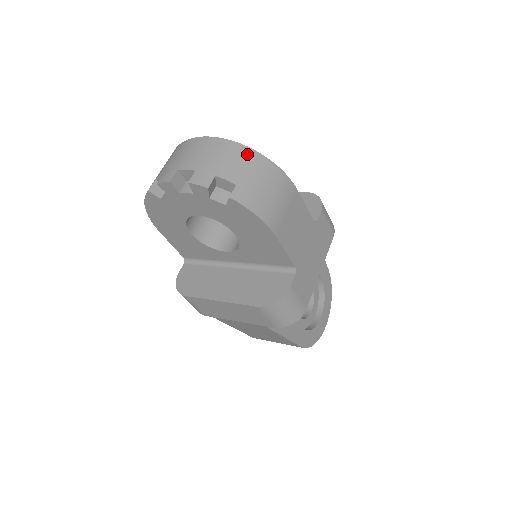
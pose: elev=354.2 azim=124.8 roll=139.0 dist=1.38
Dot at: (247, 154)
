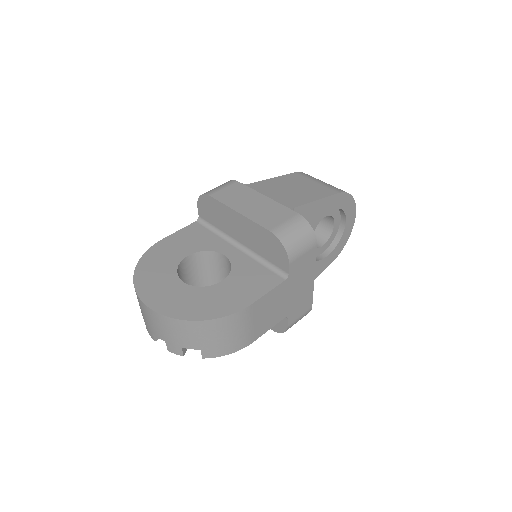
Dot at: (192, 327)
